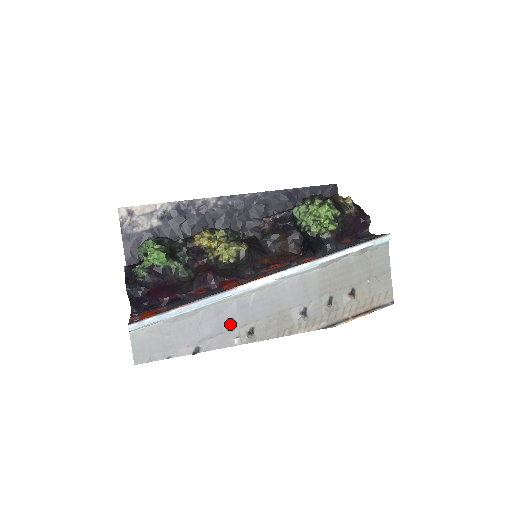
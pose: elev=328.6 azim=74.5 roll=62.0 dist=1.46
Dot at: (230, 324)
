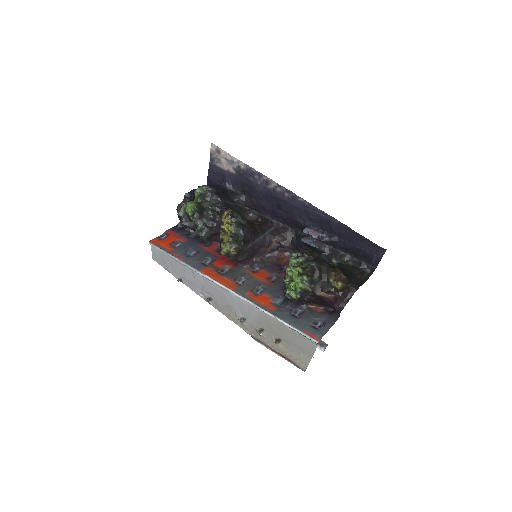
Dot at: (200, 285)
